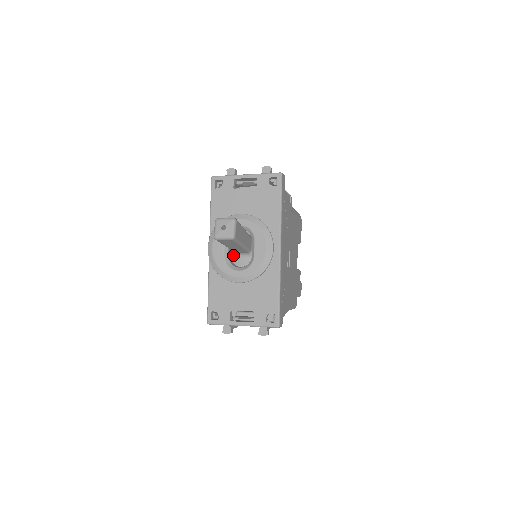
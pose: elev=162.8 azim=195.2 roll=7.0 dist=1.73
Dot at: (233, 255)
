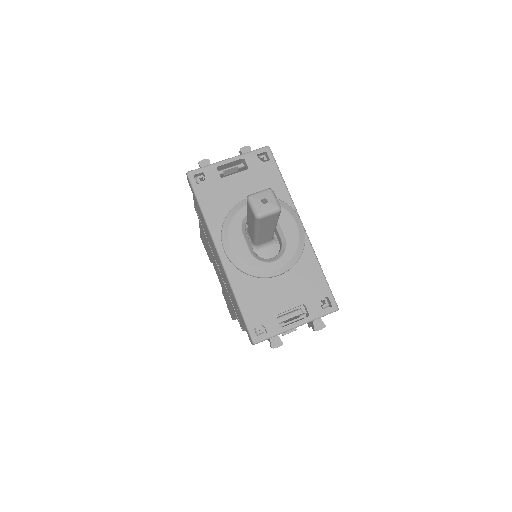
Dot at: occluded
